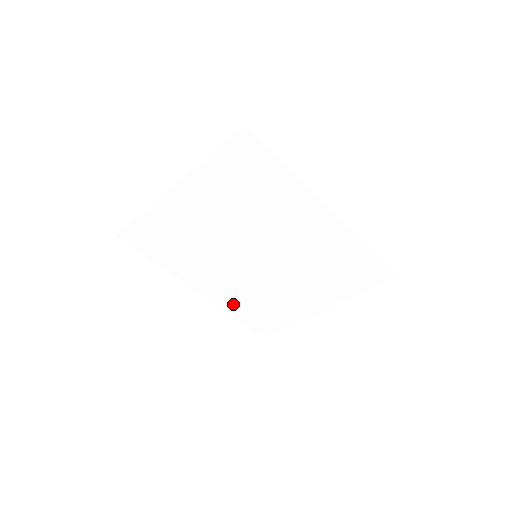
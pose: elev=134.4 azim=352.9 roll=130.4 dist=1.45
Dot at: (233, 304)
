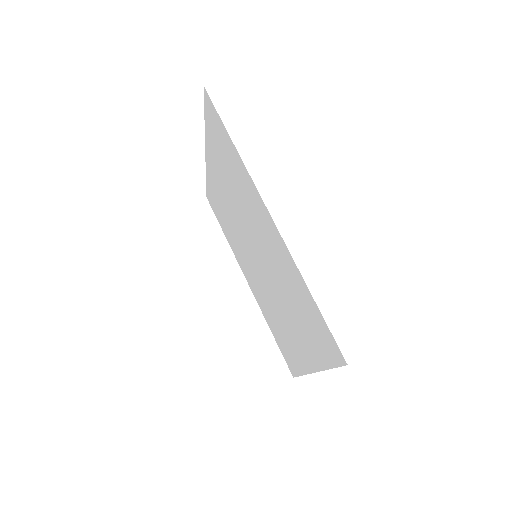
Dot at: (266, 313)
